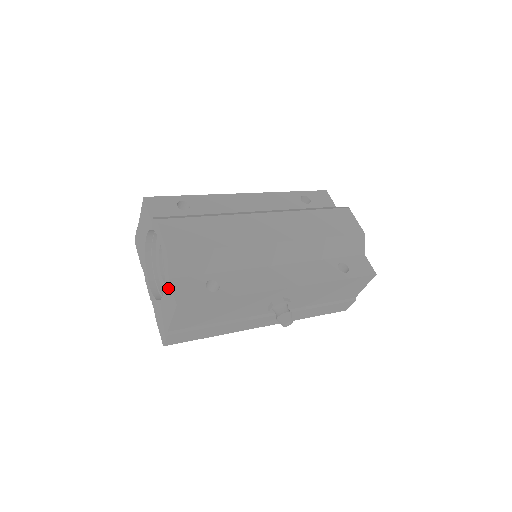
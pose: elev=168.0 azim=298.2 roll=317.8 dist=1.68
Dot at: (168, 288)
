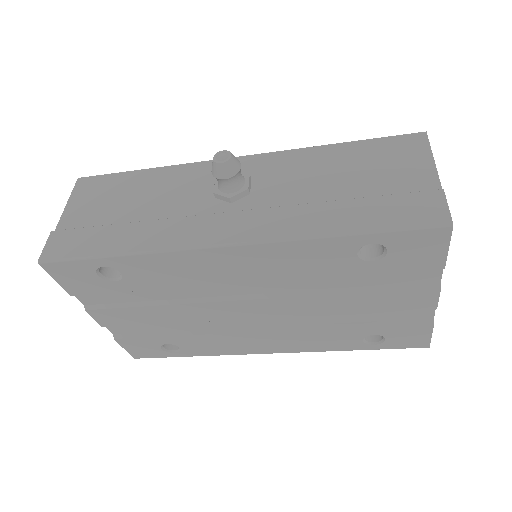
Dot at: occluded
